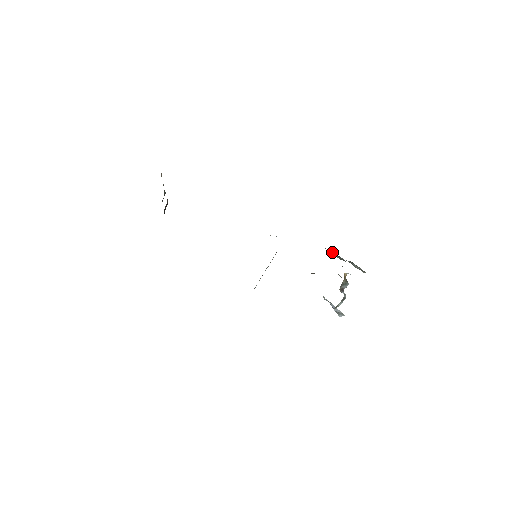
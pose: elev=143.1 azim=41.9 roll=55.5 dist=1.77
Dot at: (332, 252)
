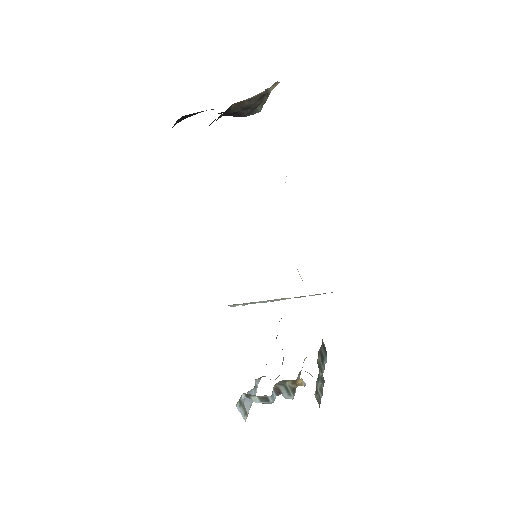
Dot at: (323, 350)
